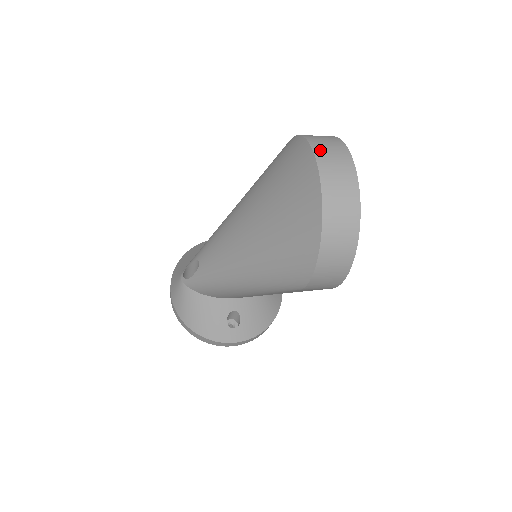
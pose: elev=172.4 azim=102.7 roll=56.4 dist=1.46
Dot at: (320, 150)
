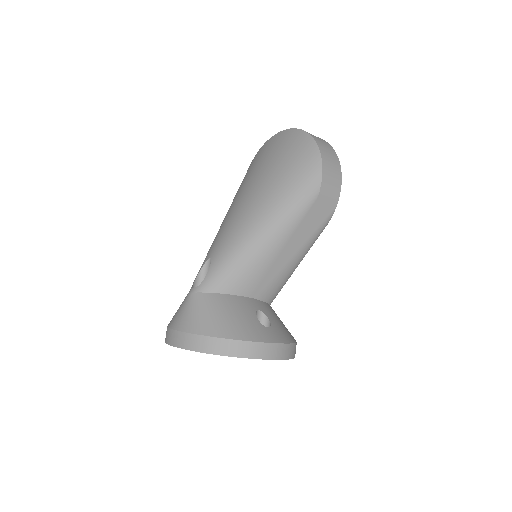
Dot at: occluded
